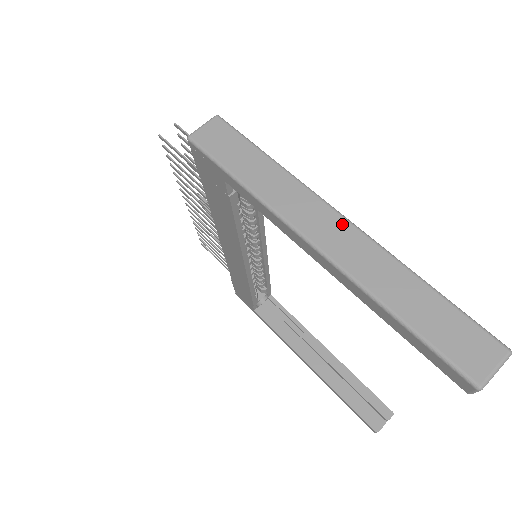
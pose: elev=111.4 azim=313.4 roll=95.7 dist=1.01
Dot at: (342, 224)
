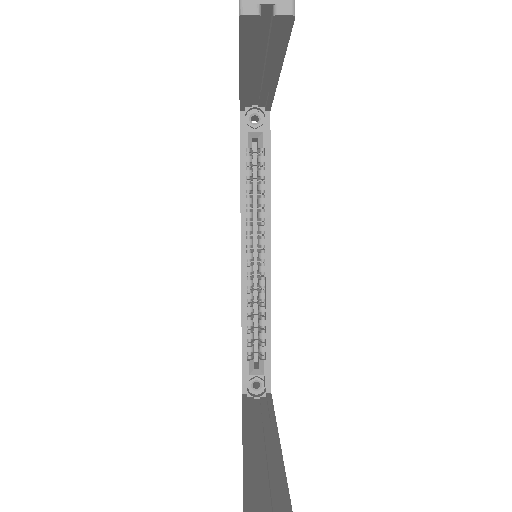
Dot at: occluded
